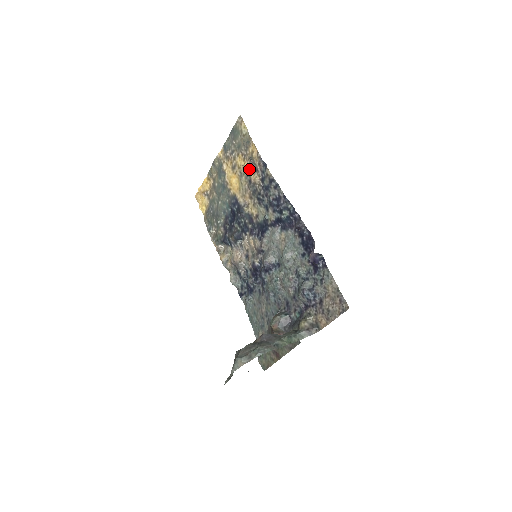
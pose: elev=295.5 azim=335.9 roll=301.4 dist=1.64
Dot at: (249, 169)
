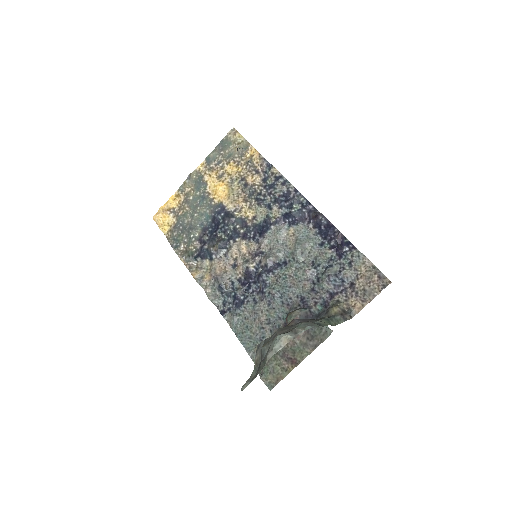
Dot at: (245, 173)
